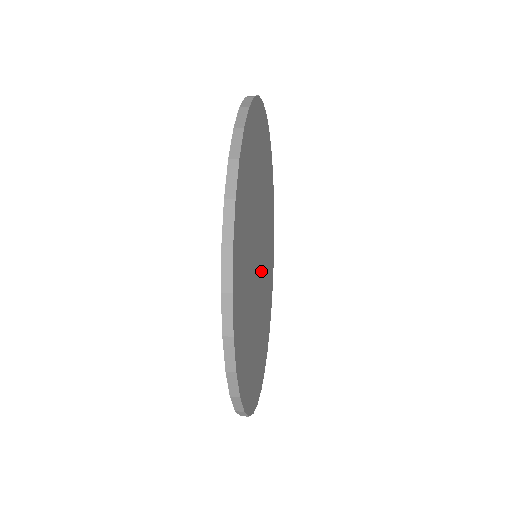
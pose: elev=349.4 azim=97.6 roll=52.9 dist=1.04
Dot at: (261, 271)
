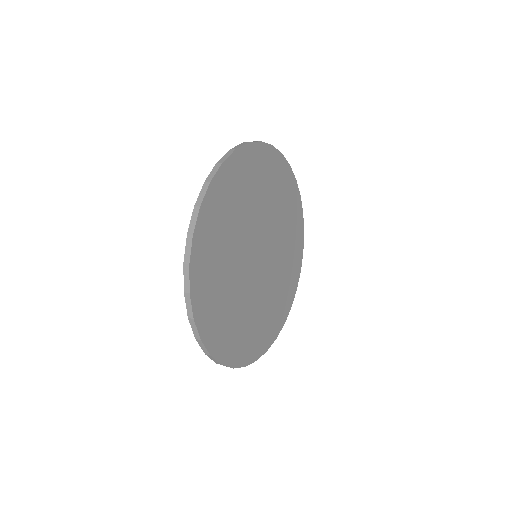
Dot at: (258, 271)
